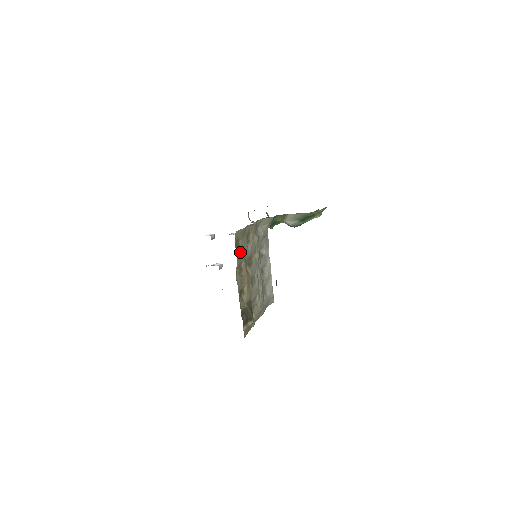
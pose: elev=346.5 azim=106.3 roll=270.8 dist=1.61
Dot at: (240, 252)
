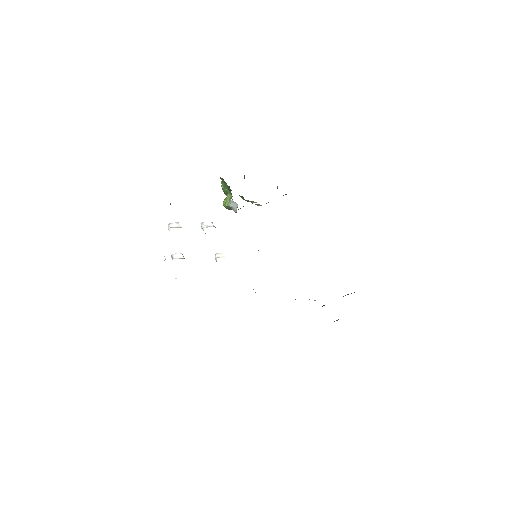
Dot at: occluded
